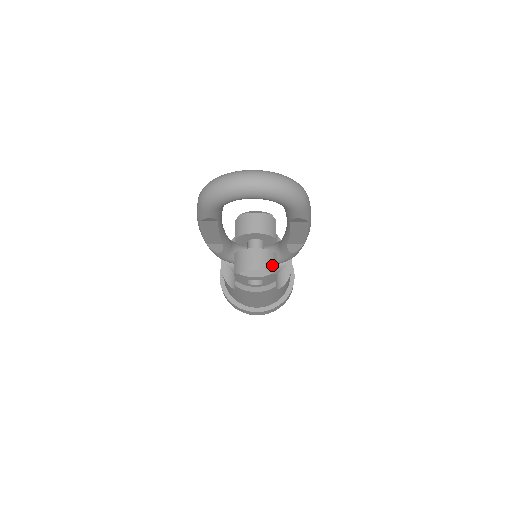
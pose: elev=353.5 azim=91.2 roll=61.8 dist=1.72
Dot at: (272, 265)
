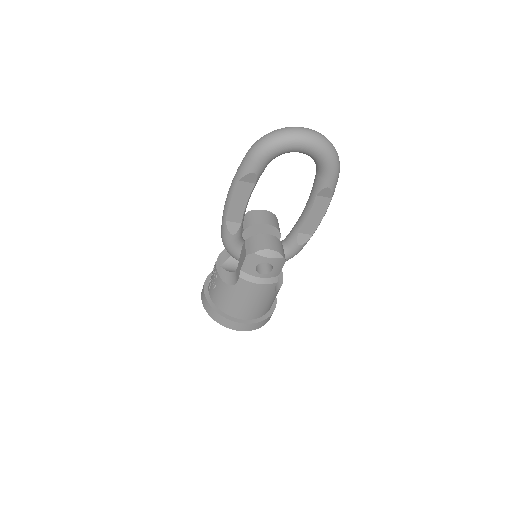
Dot at: (283, 252)
